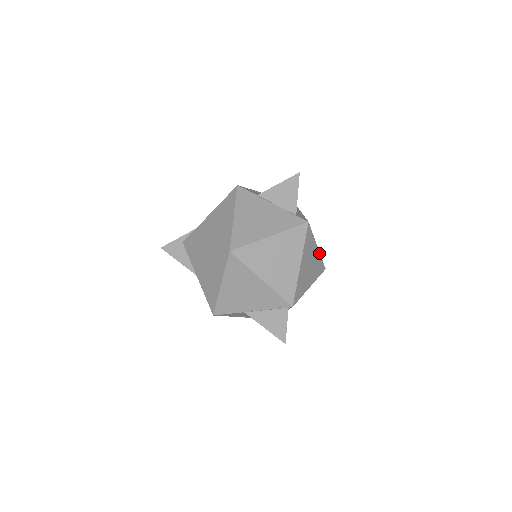
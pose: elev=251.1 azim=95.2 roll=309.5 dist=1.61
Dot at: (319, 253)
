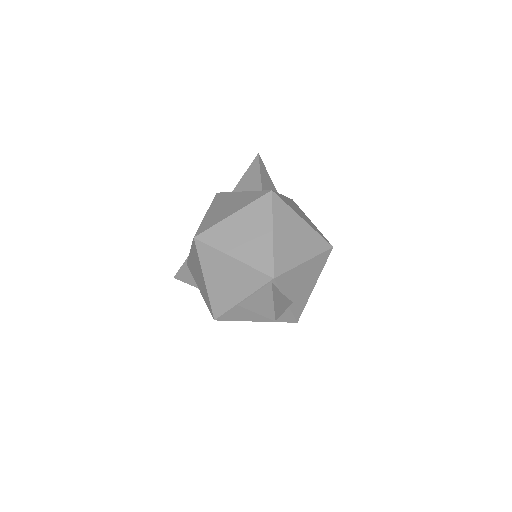
Dot at: (310, 227)
